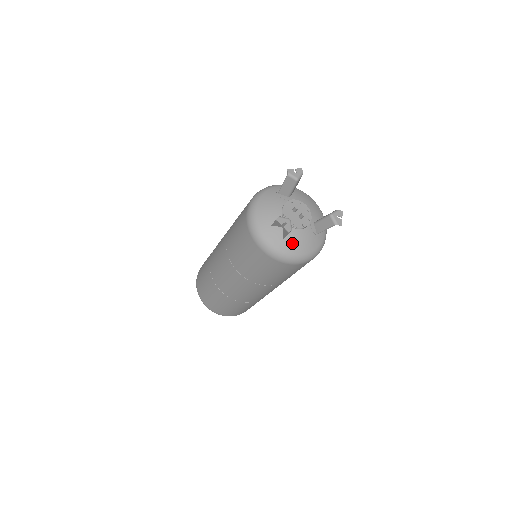
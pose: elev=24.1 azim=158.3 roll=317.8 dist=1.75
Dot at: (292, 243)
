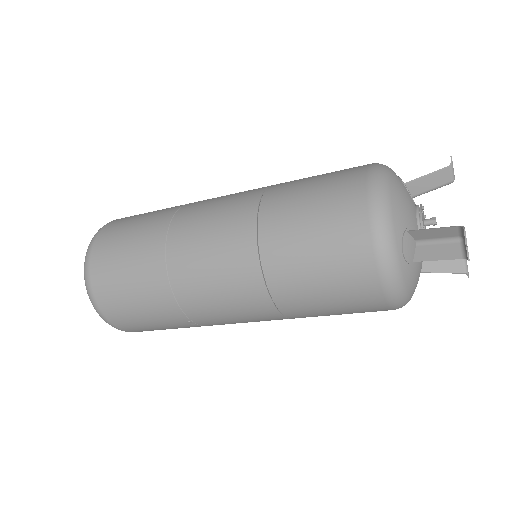
Dot at: (414, 274)
